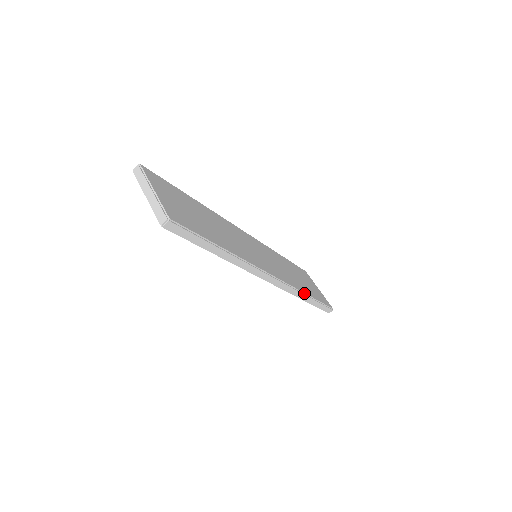
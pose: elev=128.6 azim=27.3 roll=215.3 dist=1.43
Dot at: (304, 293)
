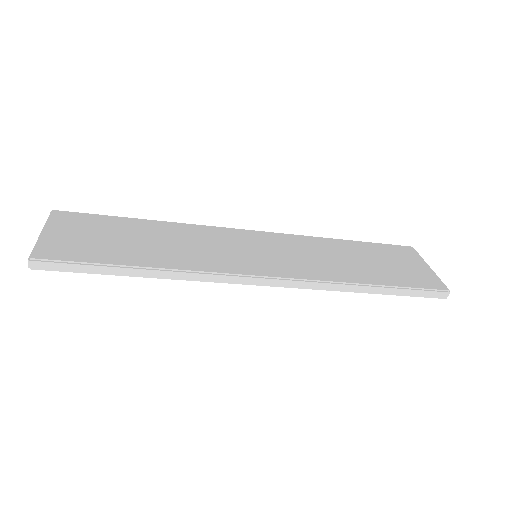
Dot at: (352, 283)
